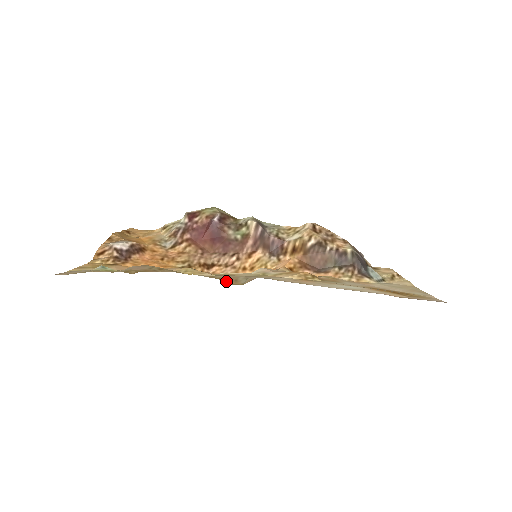
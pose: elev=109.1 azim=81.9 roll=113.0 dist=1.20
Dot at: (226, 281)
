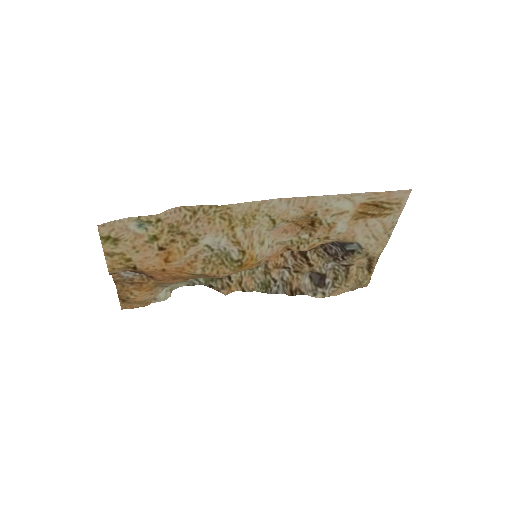
Dot at: (244, 247)
